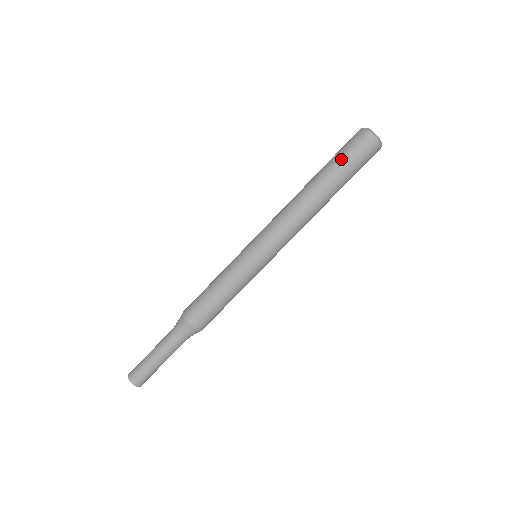
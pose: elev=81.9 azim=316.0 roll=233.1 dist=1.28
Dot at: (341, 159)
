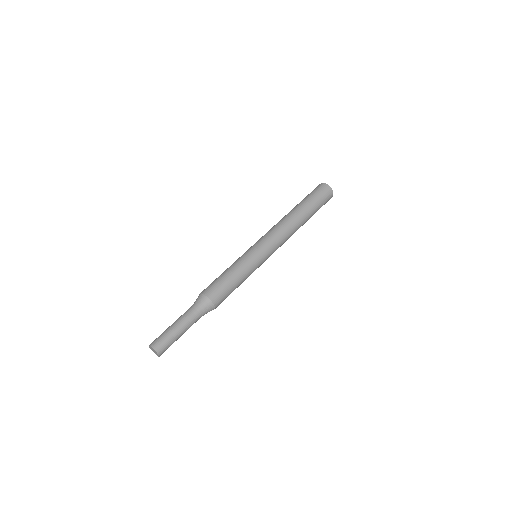
Dot at: (306, 197)
